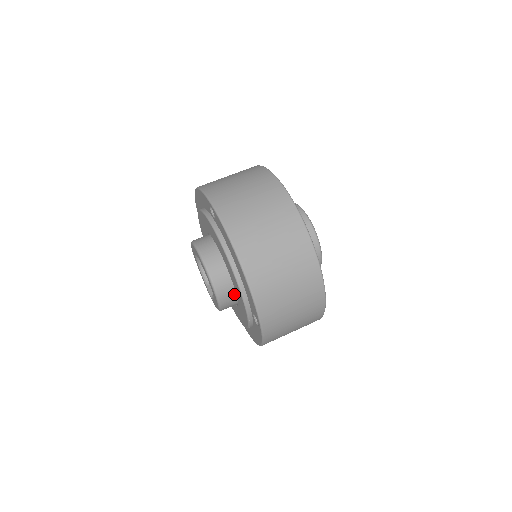
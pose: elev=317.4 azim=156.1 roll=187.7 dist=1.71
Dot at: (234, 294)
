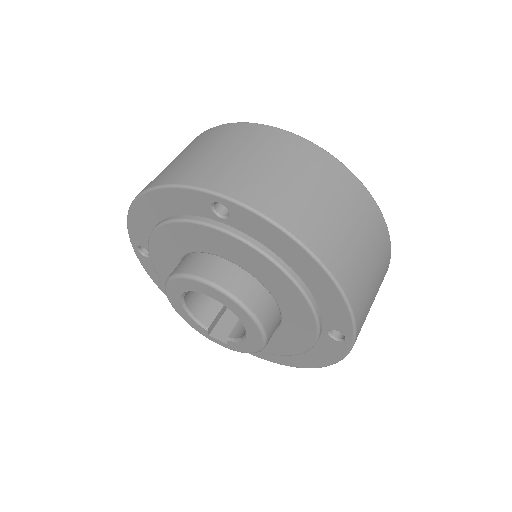
Dot at: (278, 318)
